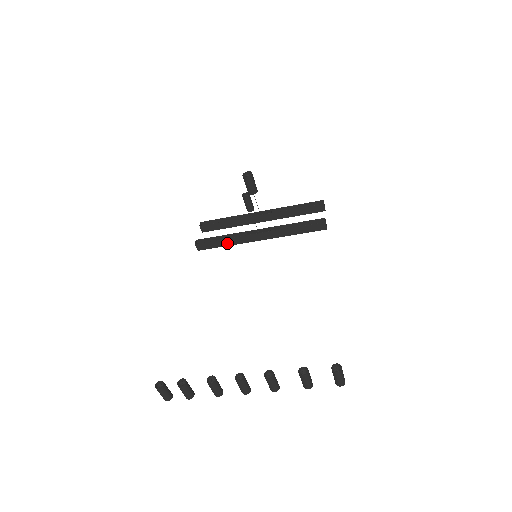
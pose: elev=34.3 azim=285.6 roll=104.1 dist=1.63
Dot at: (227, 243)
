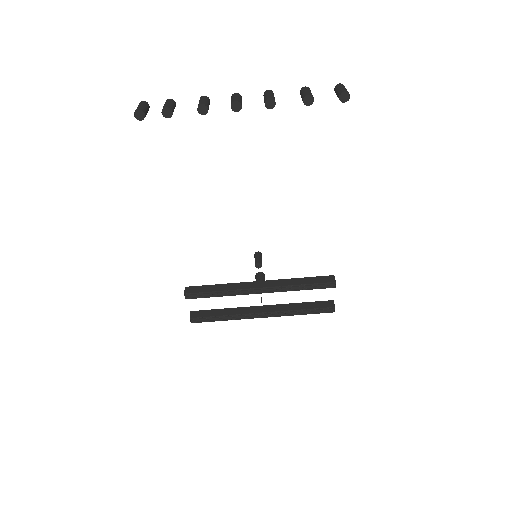
Dot at: (221, 288)
